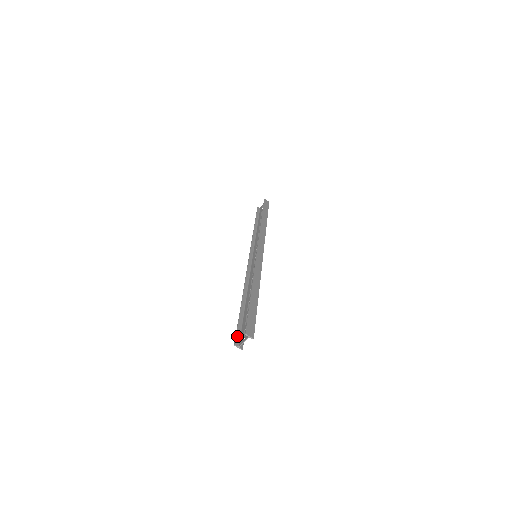
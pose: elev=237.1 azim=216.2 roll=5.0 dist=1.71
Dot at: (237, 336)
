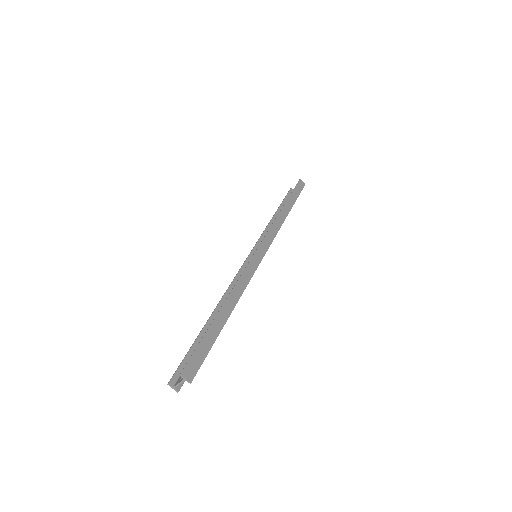
Dot at: (178, 371)
